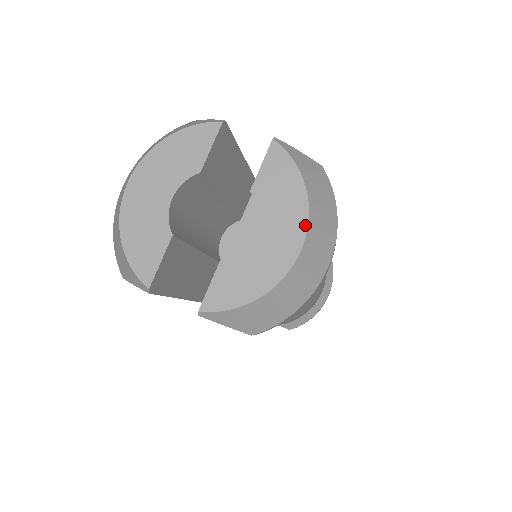
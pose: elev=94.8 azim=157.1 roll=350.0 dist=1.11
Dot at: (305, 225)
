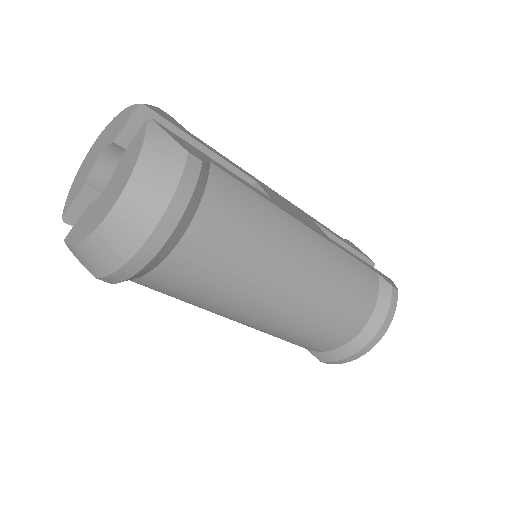
Dot at: (121, 191)
